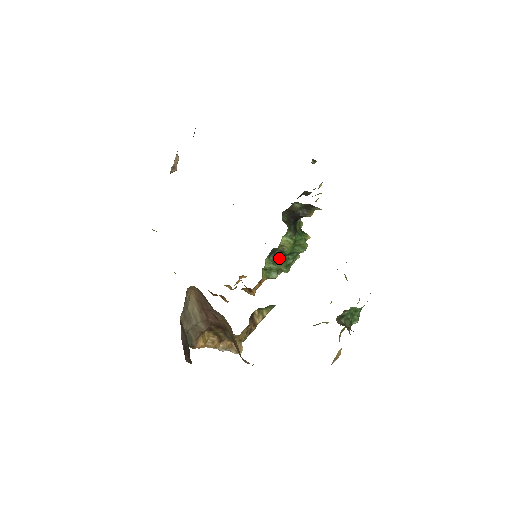
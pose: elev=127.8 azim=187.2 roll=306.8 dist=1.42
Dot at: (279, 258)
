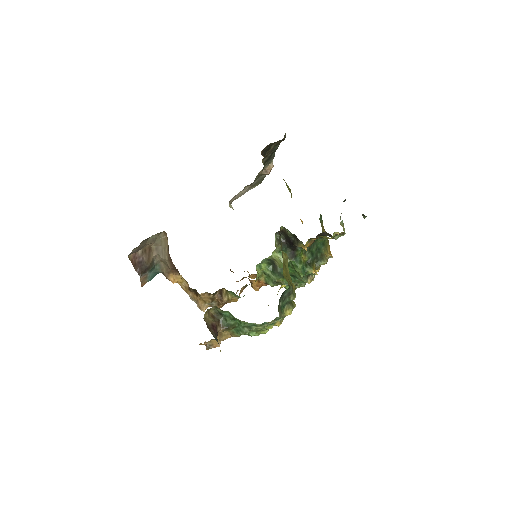
Dot at: (278, 271)
